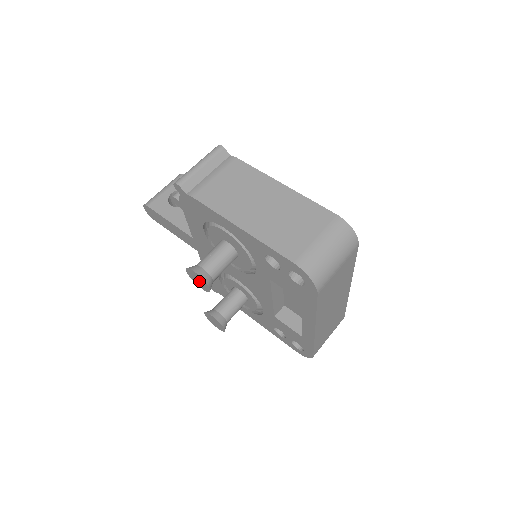
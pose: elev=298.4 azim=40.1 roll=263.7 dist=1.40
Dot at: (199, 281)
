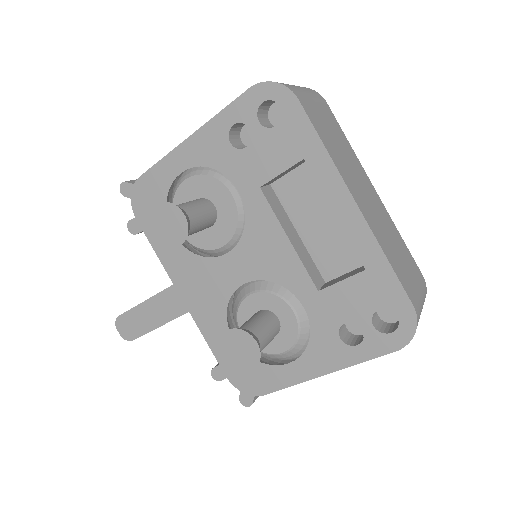
Dot at: (170, 224)
